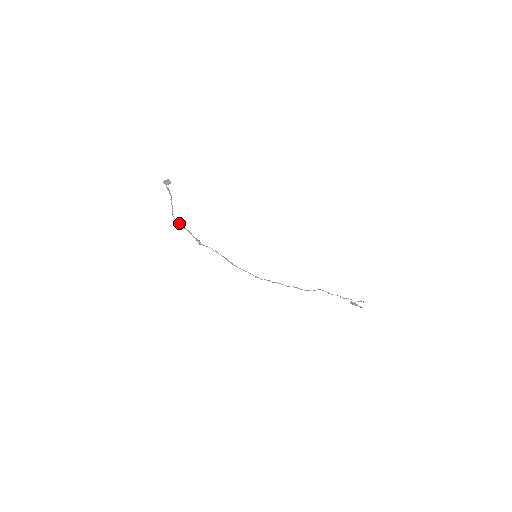
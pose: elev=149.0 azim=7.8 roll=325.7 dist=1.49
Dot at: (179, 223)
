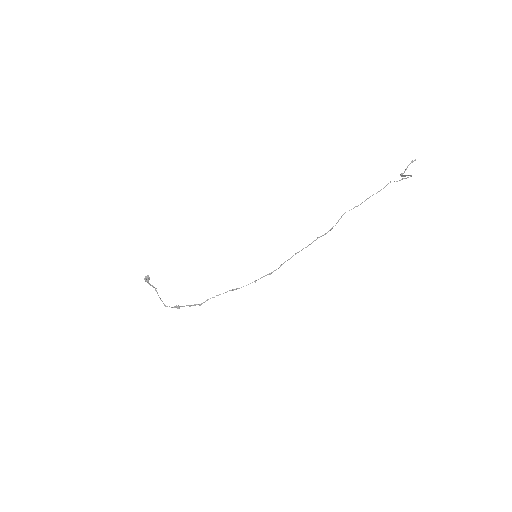
Dot at: occluded
